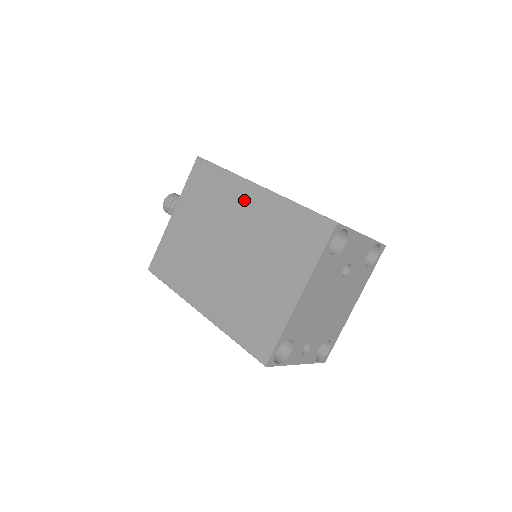
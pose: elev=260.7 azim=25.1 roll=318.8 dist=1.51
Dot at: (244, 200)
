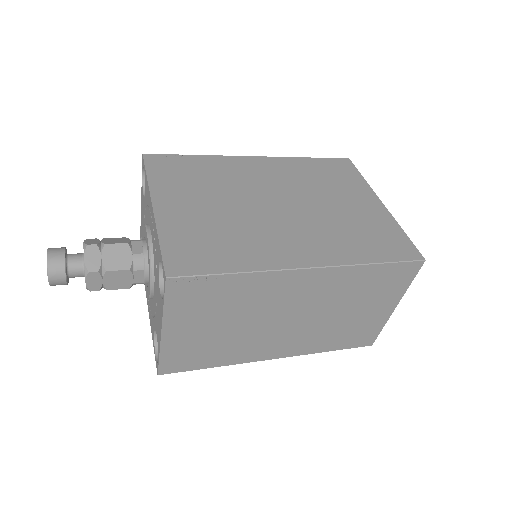
Dot at: (251, 168)
